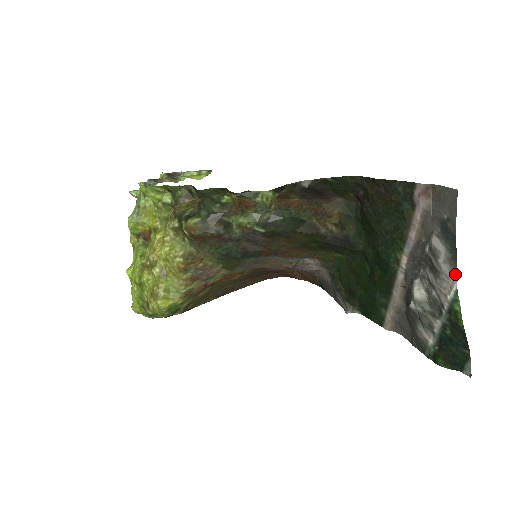
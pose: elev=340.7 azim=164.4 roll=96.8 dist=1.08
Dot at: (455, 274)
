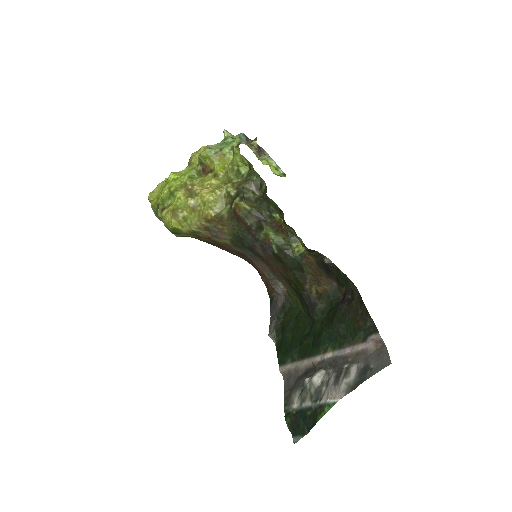
Dot at: (344, 395)
